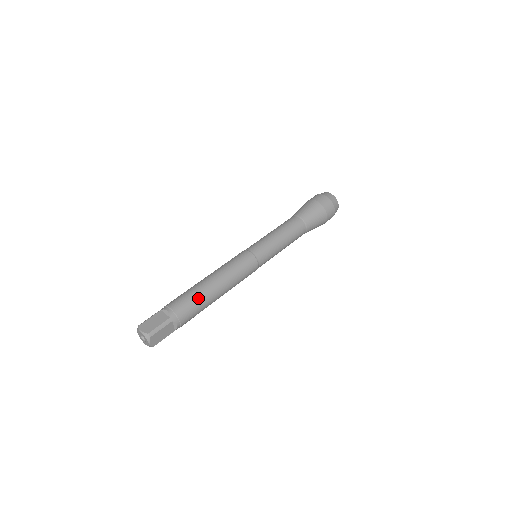
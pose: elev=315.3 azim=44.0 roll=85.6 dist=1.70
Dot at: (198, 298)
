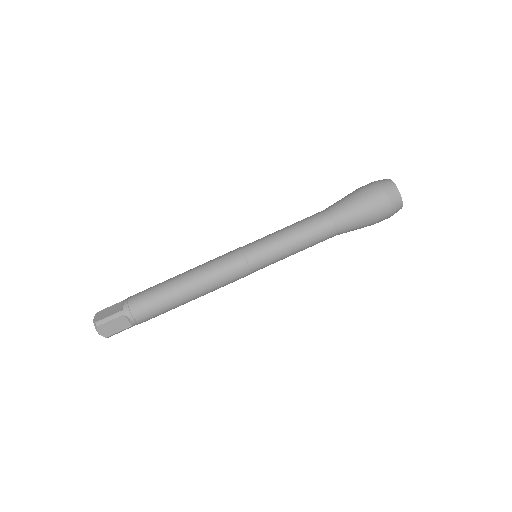
Dot at: (159, 294)
